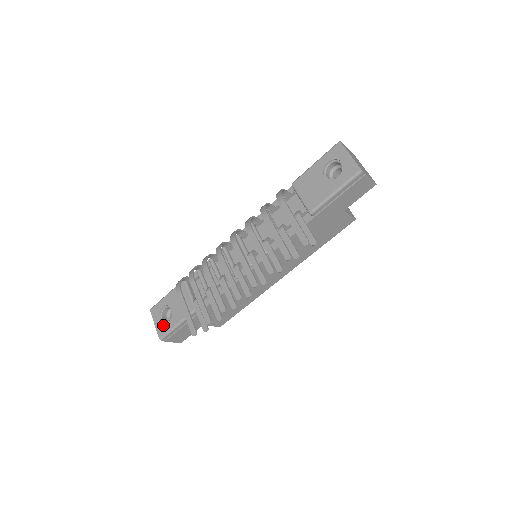
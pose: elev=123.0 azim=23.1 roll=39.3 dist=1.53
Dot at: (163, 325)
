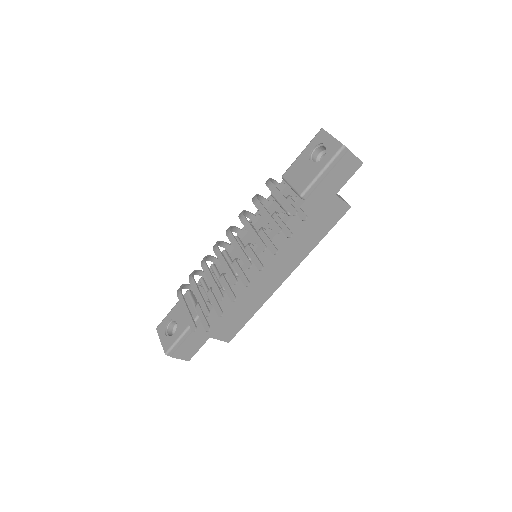
Dot at: (168, 339)
